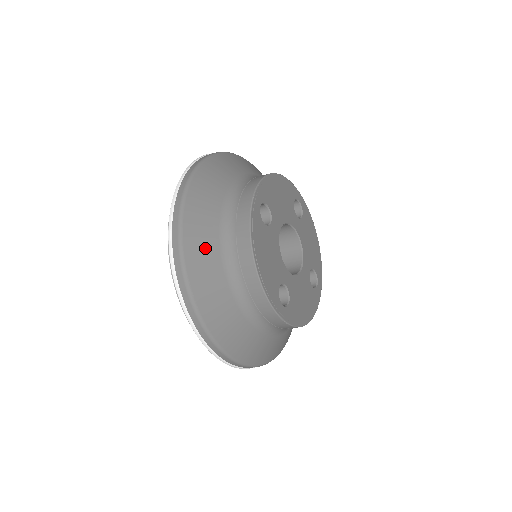
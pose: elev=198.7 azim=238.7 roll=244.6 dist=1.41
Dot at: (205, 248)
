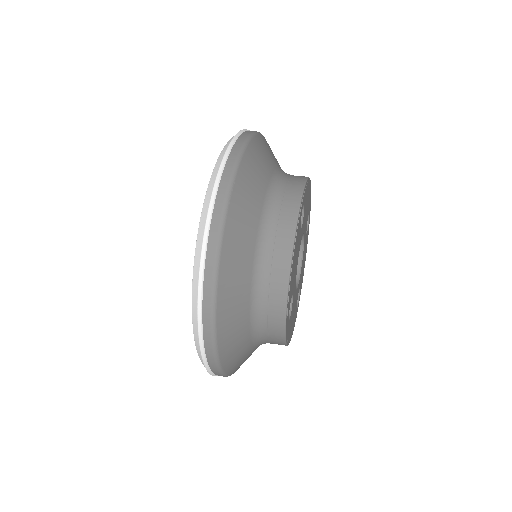
Dot at: (245, 359)
